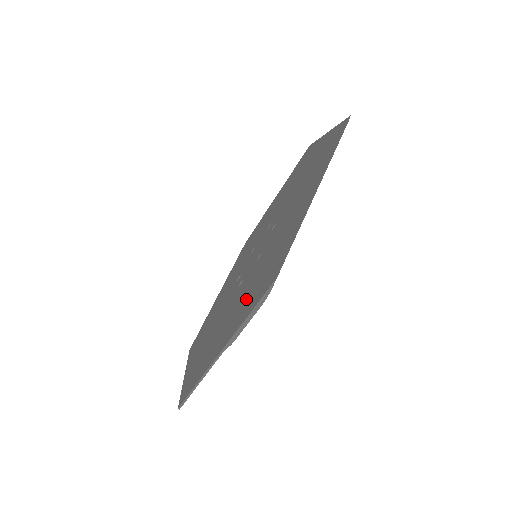
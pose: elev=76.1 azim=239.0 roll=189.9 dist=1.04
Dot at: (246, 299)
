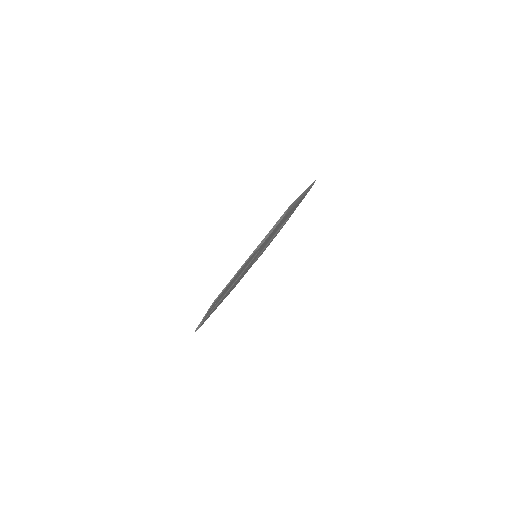
Dot at: occluded
